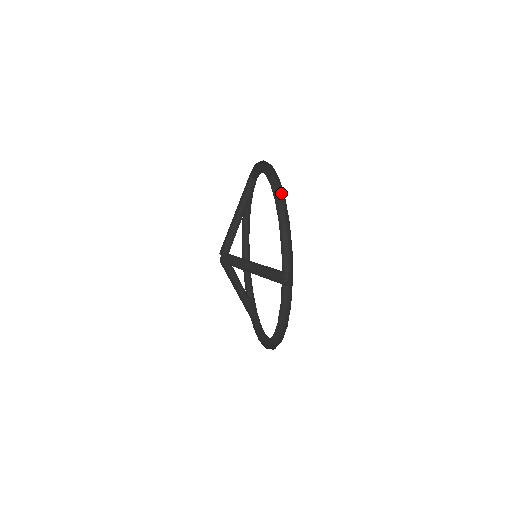
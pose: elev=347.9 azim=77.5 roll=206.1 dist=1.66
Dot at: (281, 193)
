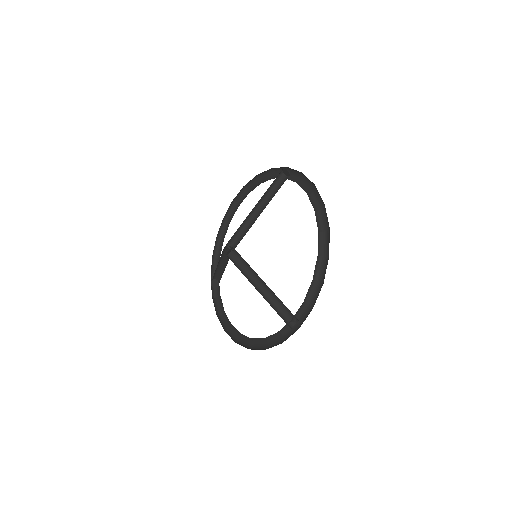
Dot at: (324, 244)
